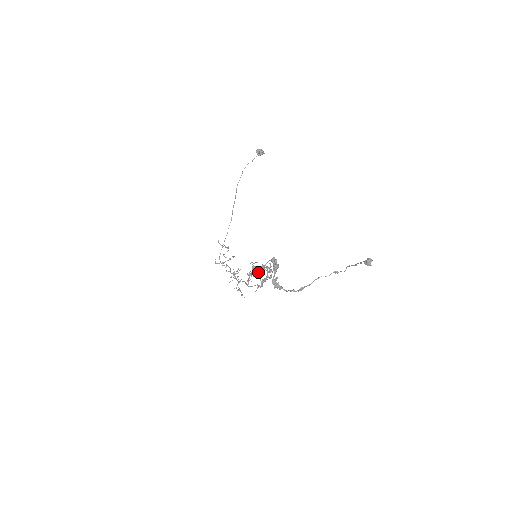
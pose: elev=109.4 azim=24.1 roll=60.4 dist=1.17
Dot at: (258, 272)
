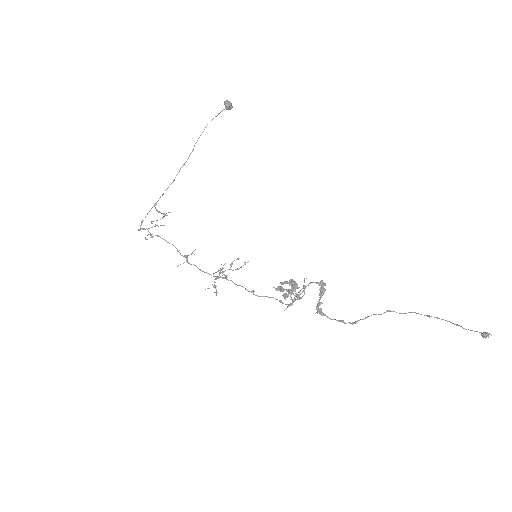
Dot at: (291, 289)
